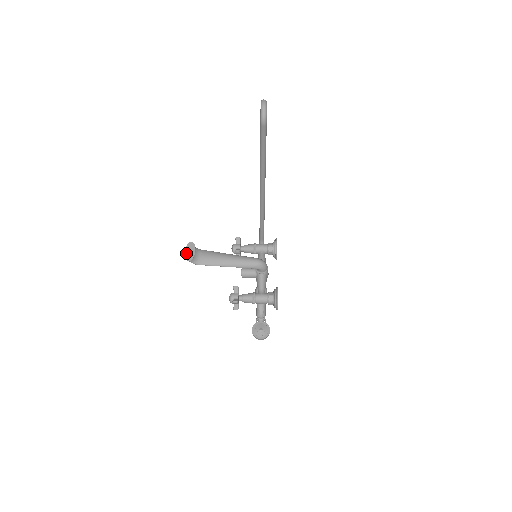
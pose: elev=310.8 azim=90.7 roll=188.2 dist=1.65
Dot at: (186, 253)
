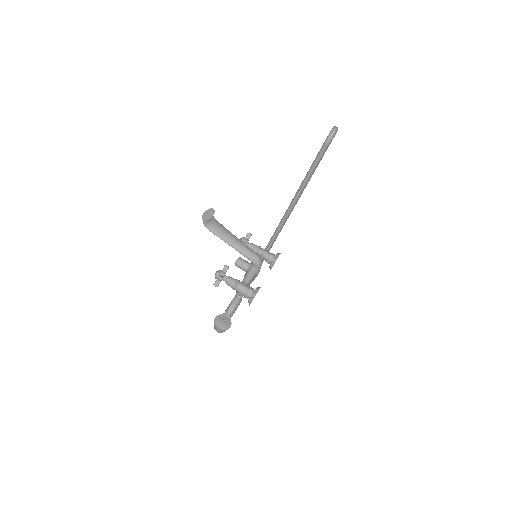
Dot at: (204, 214)
